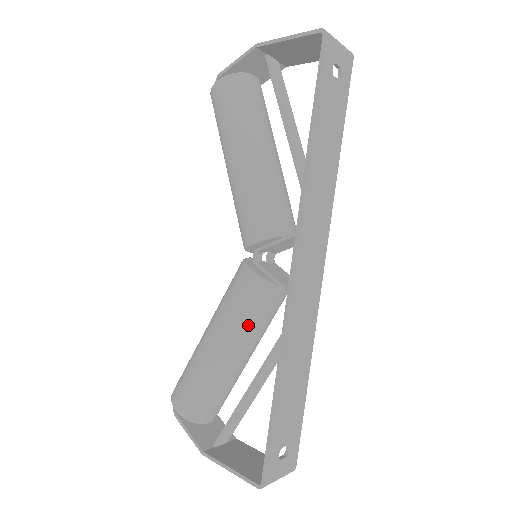
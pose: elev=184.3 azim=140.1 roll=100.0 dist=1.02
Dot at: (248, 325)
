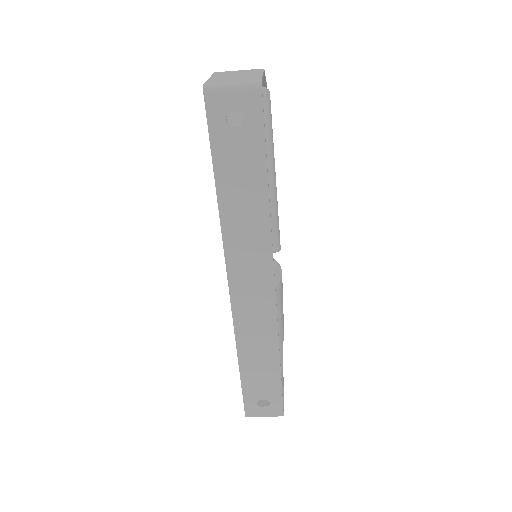
Dot at: occluded
